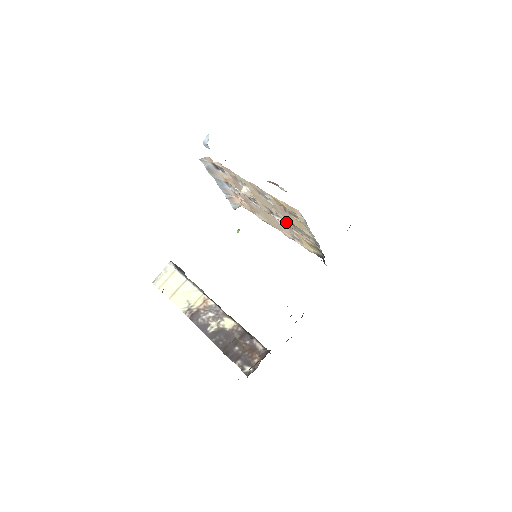
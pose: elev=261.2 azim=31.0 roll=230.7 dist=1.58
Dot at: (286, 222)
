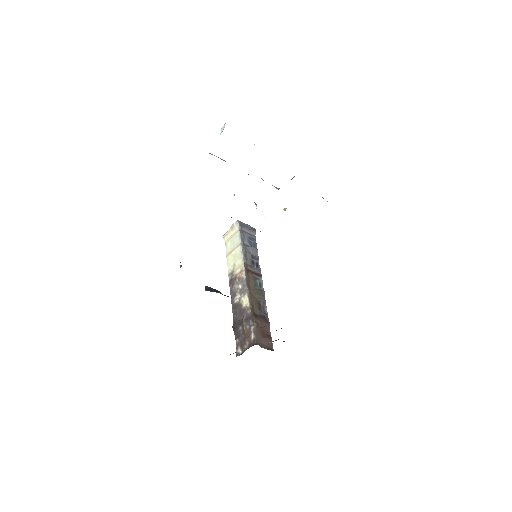
Dot at: occluded
